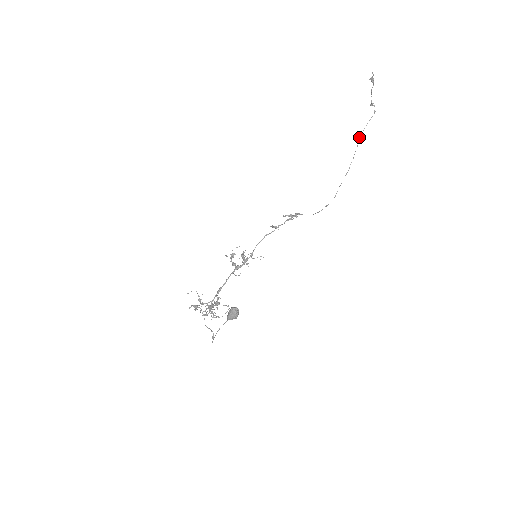
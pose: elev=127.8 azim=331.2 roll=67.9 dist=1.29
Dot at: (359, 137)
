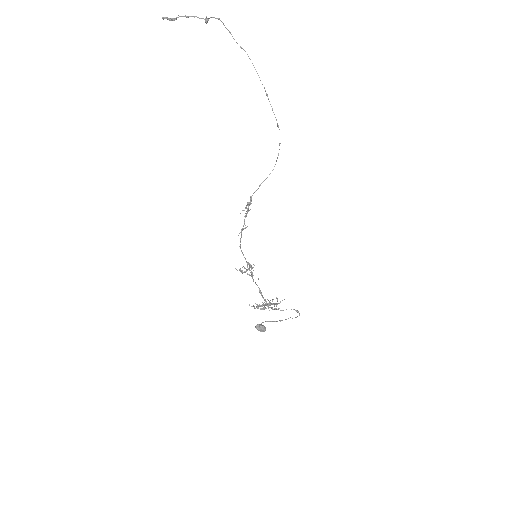
Dot at: occluded
